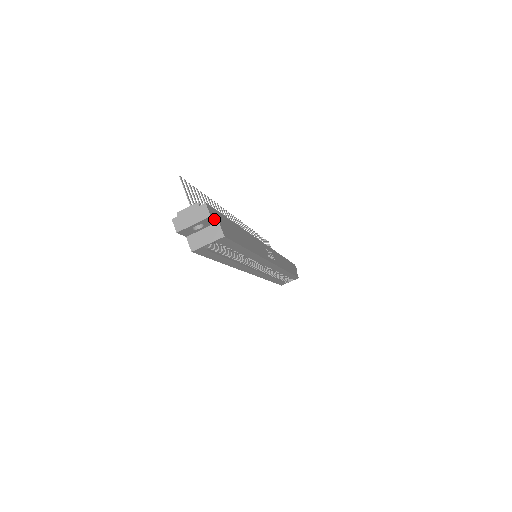
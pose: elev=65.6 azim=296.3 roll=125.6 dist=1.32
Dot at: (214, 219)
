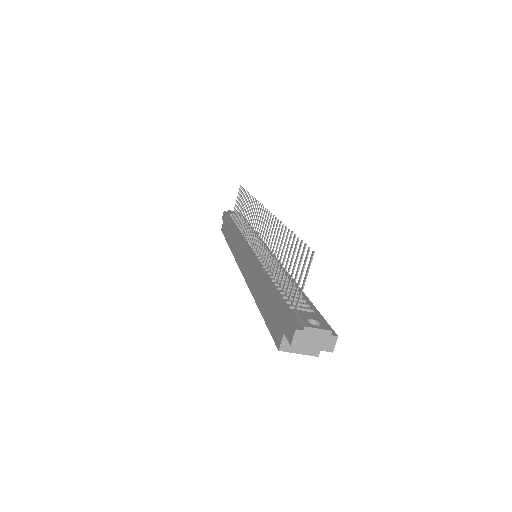
Dot at: occluded
